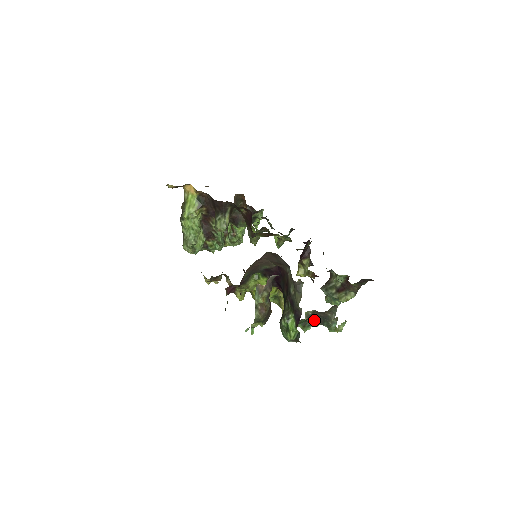
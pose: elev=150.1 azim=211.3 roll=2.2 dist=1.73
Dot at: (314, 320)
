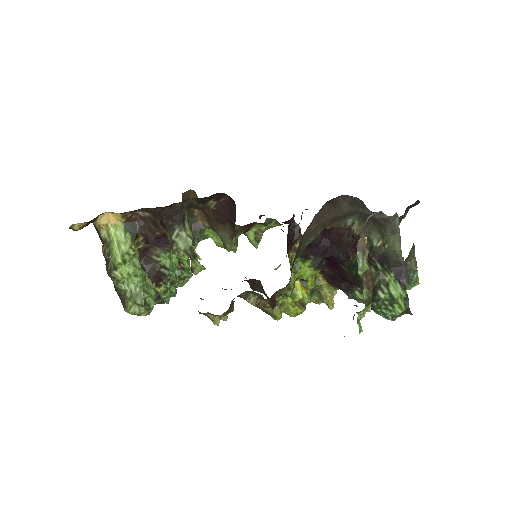
Dot at: occluded
